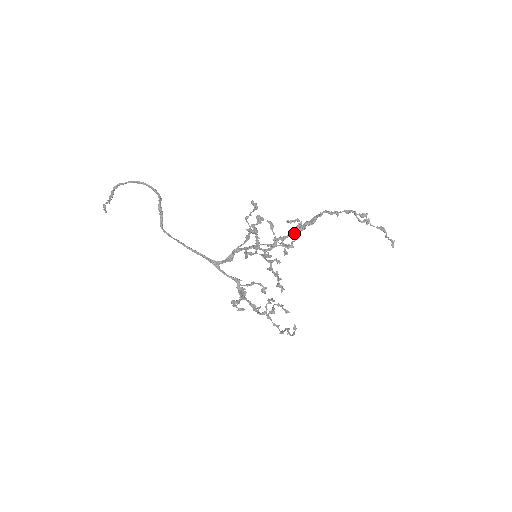
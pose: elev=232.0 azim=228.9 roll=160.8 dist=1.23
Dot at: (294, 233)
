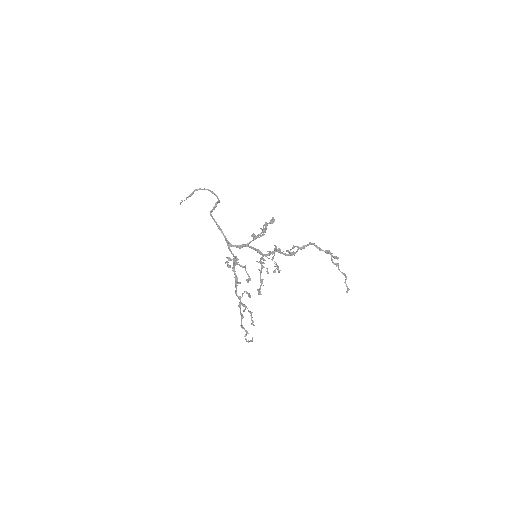
Dot at: (287, 254)
